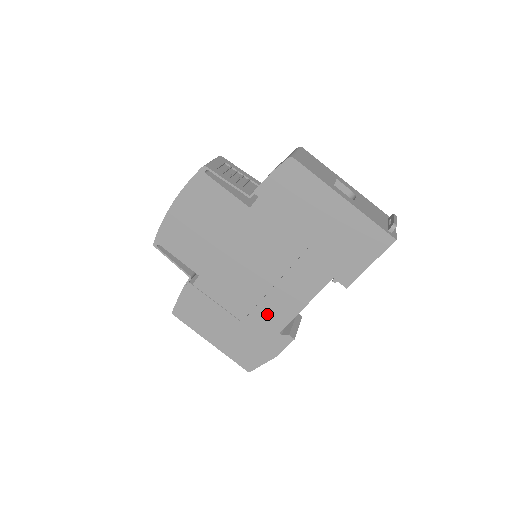
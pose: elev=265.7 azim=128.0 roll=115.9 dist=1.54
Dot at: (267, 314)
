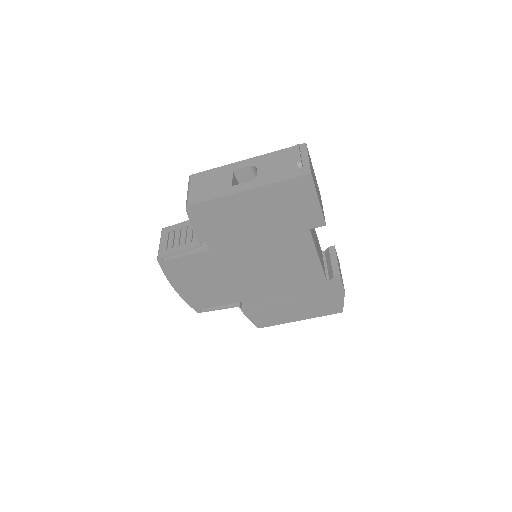
Dot at: (305, 281)
